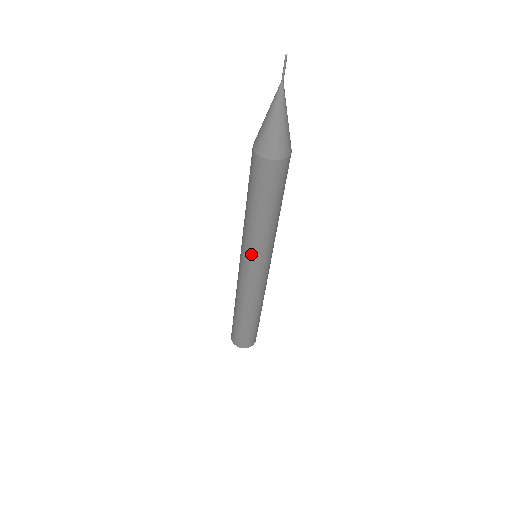
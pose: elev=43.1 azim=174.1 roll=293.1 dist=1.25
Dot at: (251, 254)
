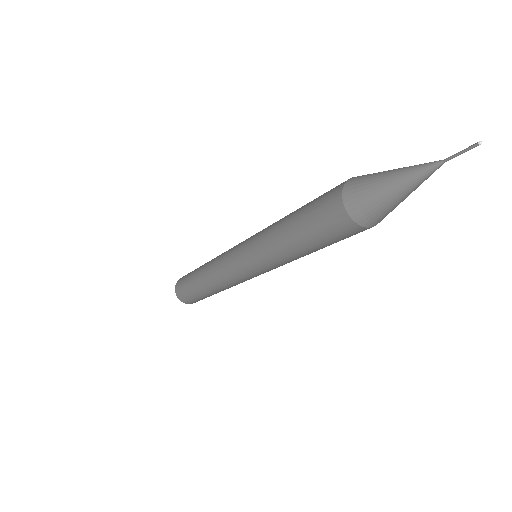
Dot at: (260, 267)
